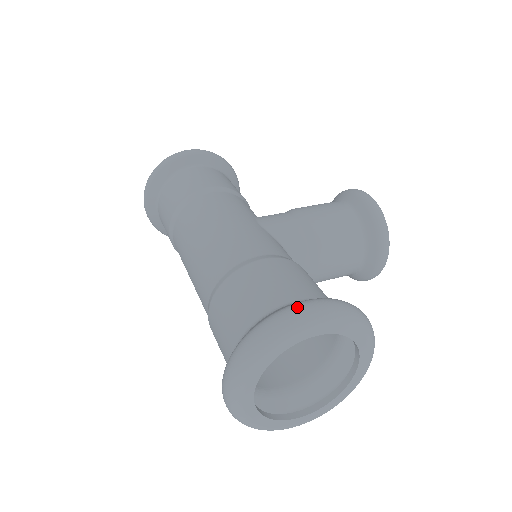
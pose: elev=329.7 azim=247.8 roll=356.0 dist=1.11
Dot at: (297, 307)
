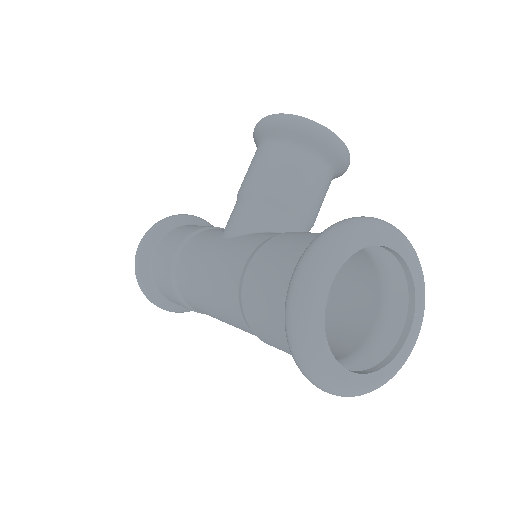
Dot at: (292, 285)
